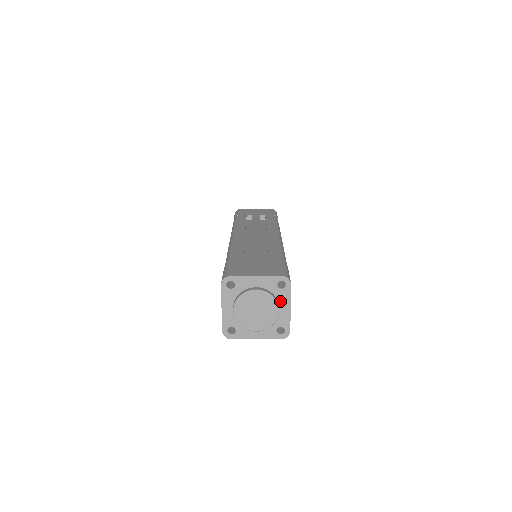
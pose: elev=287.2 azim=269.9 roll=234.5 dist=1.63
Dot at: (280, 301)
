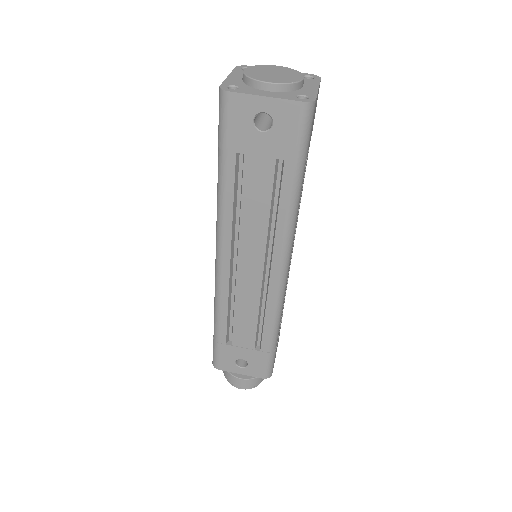
Dot at: (305, 83)
